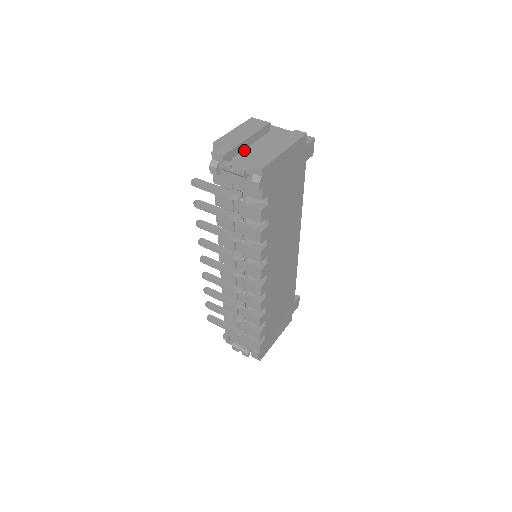
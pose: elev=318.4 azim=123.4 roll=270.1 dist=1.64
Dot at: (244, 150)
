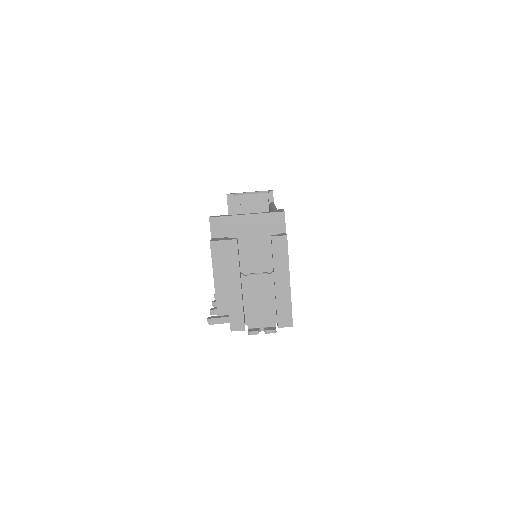
Dot at: (243, 291)
